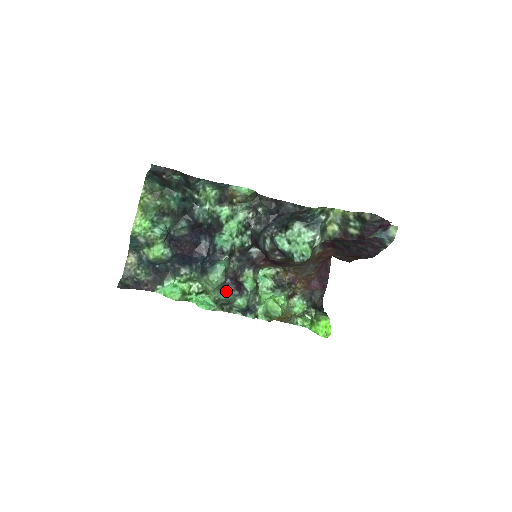
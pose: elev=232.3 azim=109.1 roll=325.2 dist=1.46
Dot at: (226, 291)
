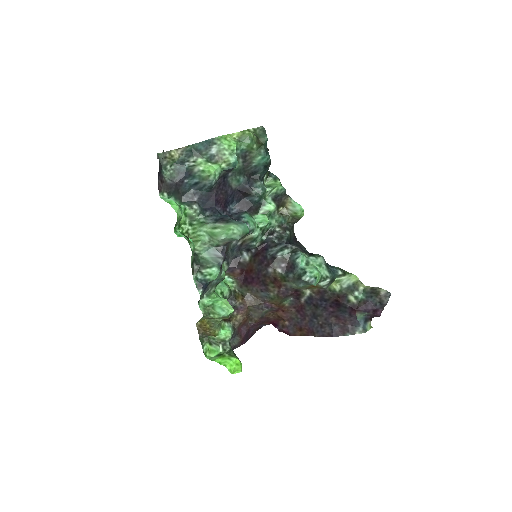
Dot at: (215, 253)
